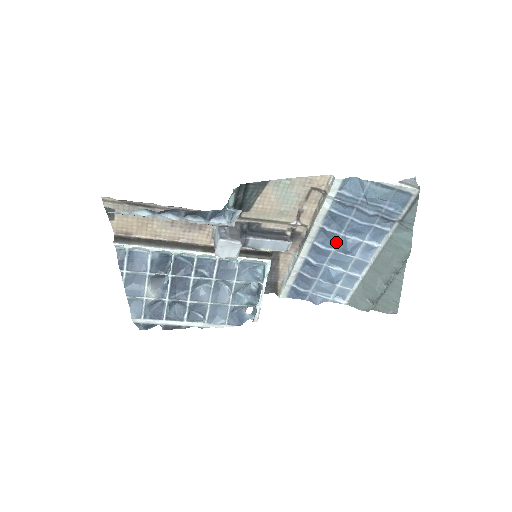
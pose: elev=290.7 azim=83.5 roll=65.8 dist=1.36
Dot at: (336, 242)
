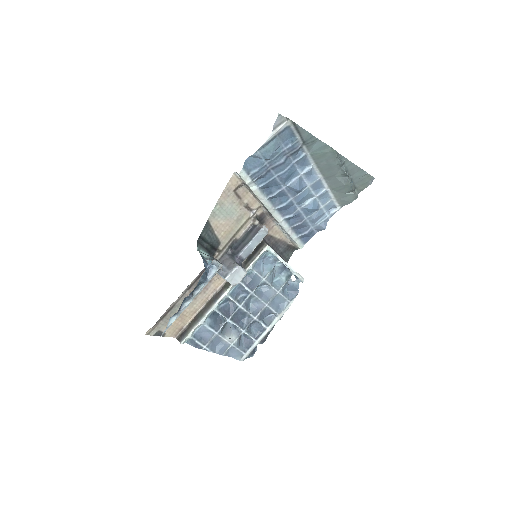
Dot at: (287, 194)
